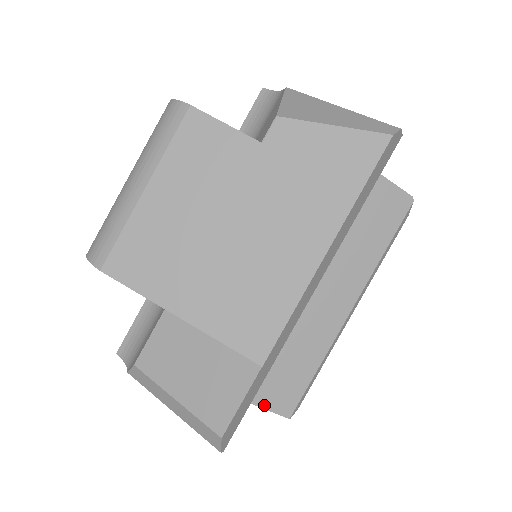
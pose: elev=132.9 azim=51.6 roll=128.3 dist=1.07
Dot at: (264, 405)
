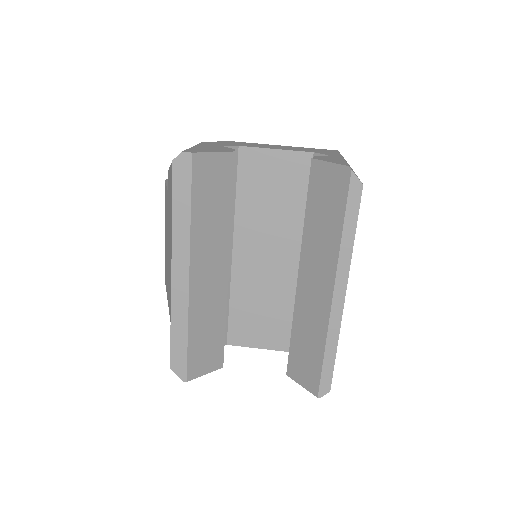
Dot at: (297, 380)
